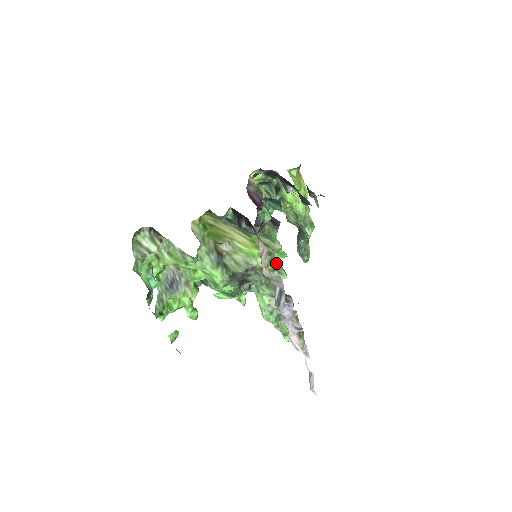
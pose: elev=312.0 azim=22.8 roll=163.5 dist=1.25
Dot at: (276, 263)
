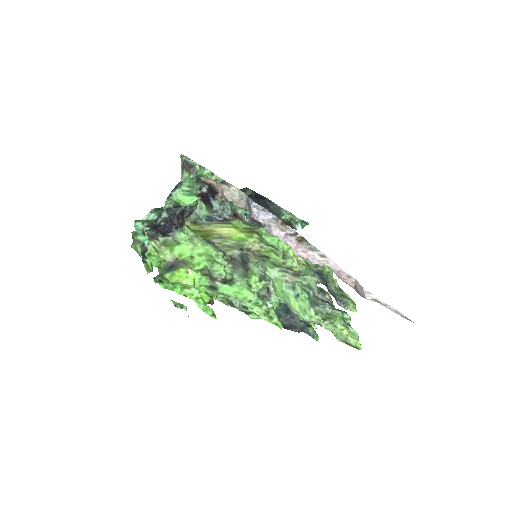
Dot at: (272, 247)
